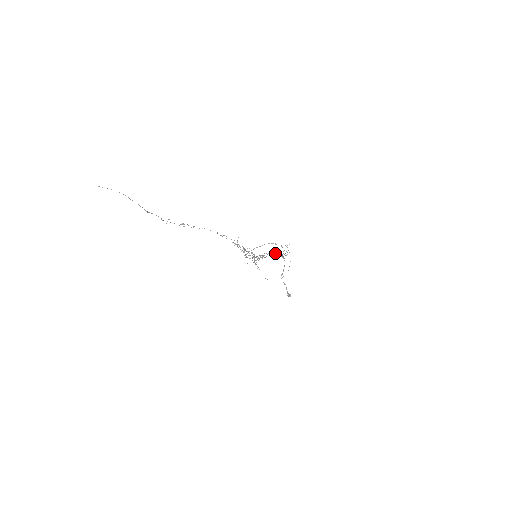
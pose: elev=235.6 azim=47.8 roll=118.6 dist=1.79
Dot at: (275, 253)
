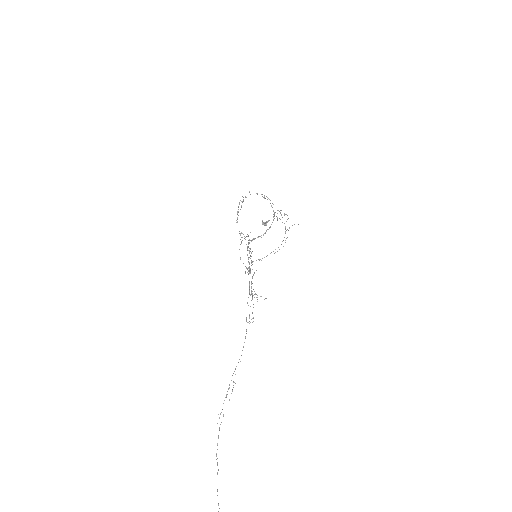
Dot at: (257, 194)
